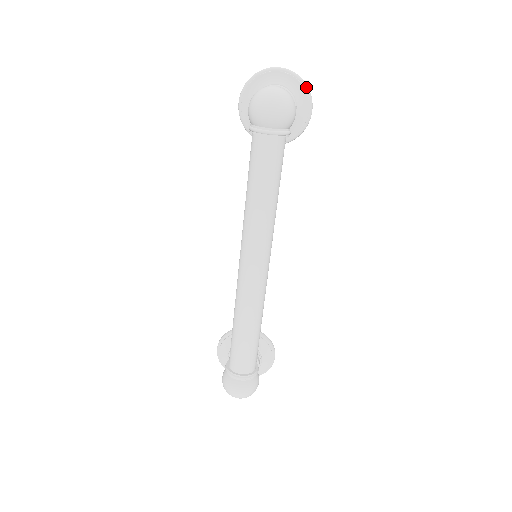
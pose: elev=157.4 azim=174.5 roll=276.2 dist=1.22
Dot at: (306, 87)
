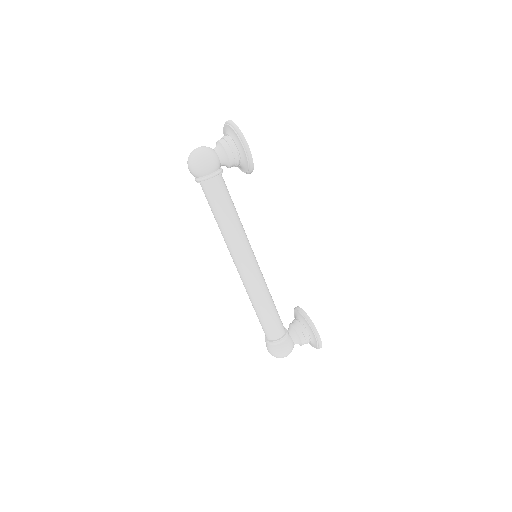
Dot at: (238, 132)
